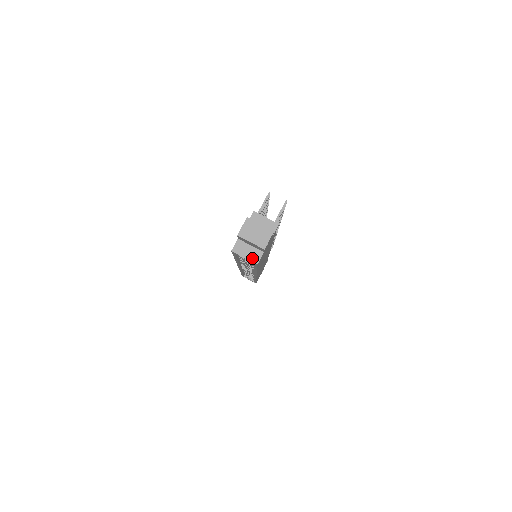
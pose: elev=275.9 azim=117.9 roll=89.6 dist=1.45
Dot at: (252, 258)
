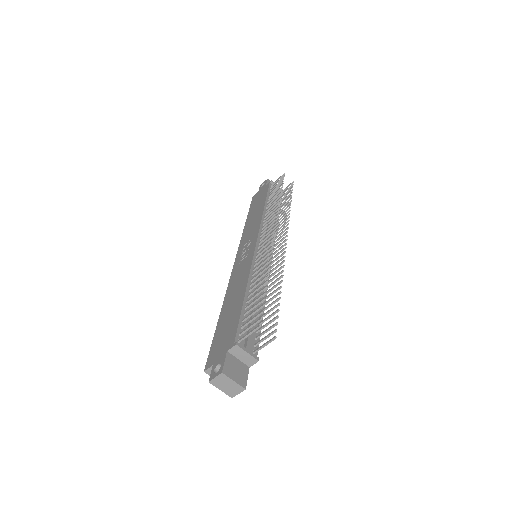
Dot at: occluded
